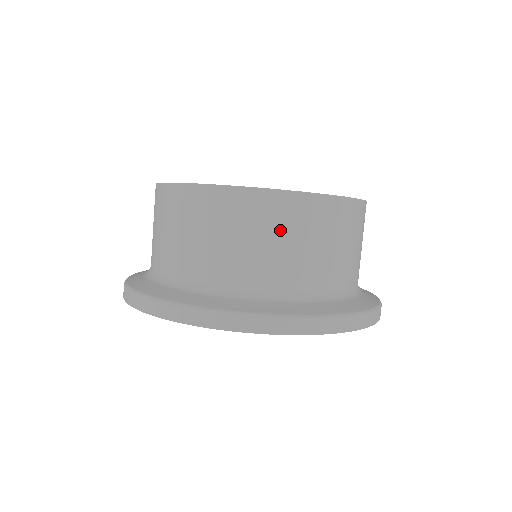
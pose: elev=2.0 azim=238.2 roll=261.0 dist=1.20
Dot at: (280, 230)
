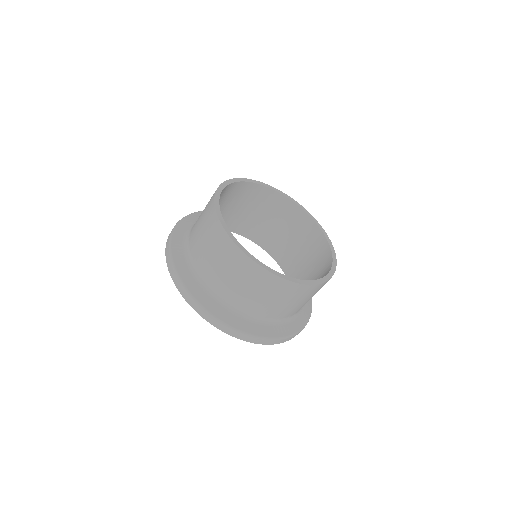
Dot at: (278, 296)
